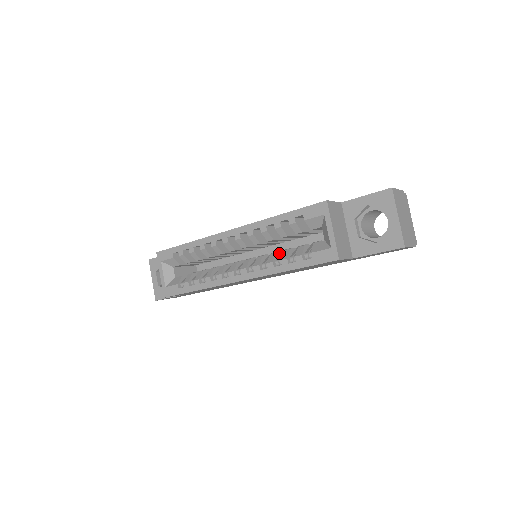
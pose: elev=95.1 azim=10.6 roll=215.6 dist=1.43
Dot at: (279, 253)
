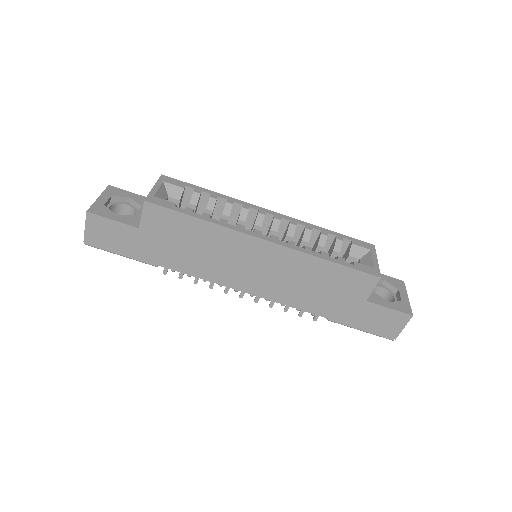
Dot at: occluded
